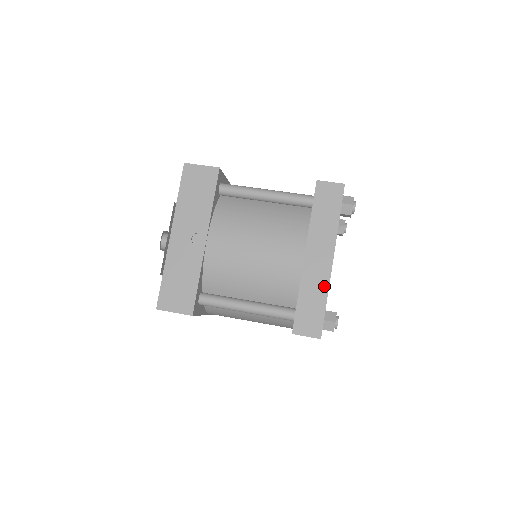
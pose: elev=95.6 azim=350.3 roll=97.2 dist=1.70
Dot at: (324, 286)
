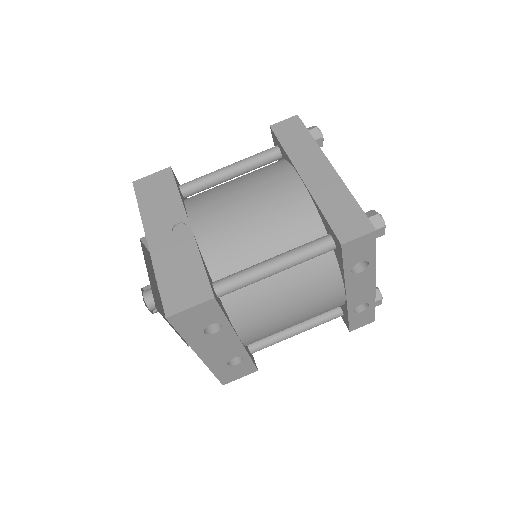
Dot at: (340, 188)
